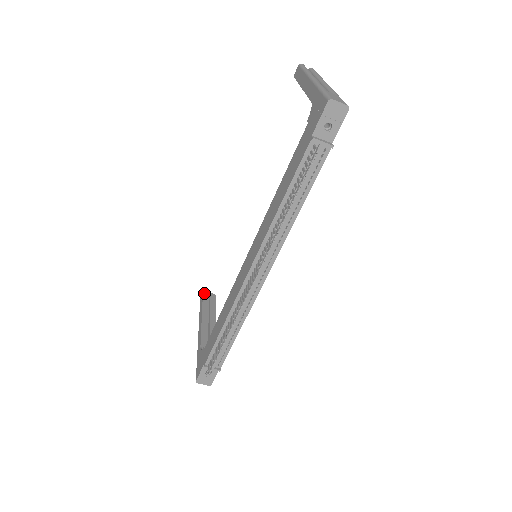
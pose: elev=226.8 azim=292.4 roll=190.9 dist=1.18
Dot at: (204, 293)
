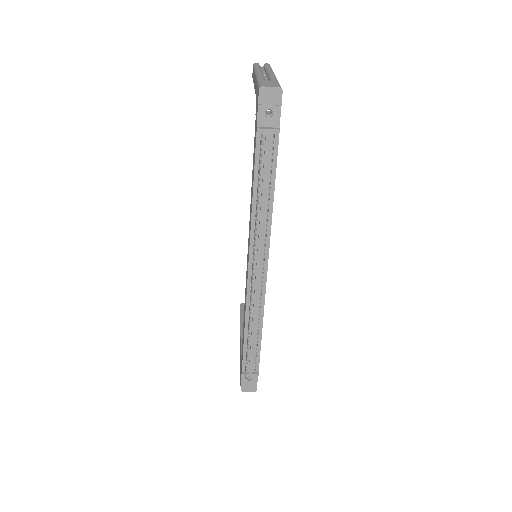
Dot at: (241, 305)
